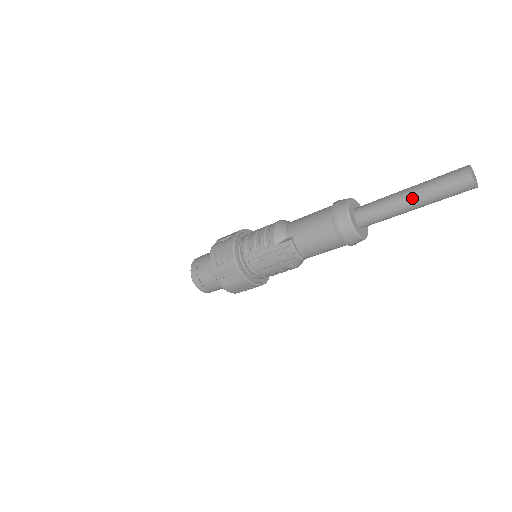
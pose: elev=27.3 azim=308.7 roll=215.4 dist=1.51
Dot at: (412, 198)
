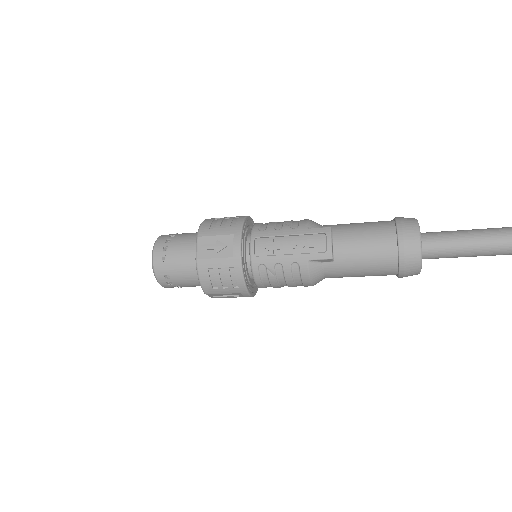
Dot at: (501, 232)
